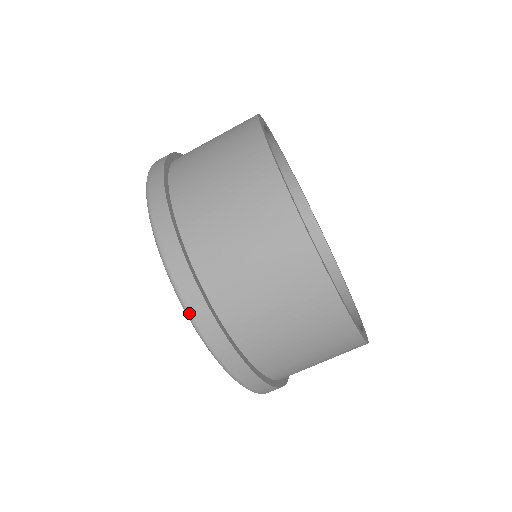
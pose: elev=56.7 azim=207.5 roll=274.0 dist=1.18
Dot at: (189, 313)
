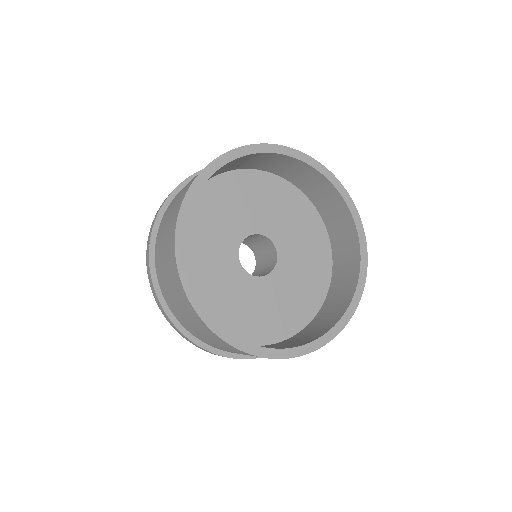
Dot at: occluded
